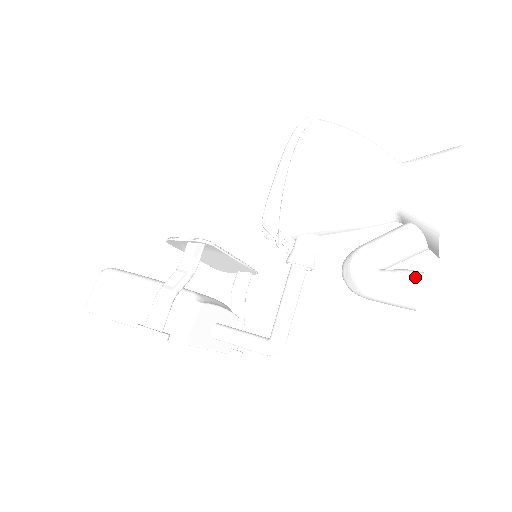
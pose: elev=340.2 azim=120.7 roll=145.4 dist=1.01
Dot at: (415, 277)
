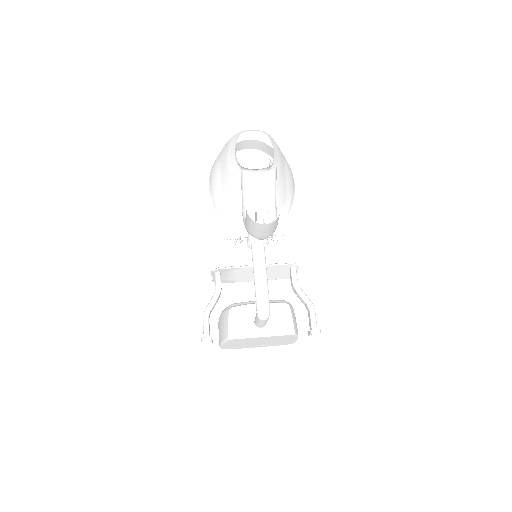
Dot at: occluded
